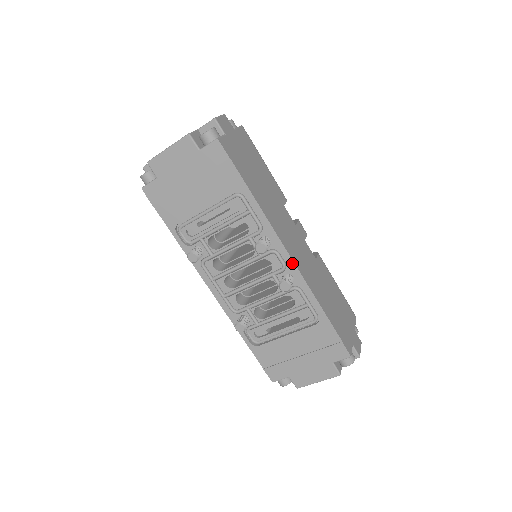
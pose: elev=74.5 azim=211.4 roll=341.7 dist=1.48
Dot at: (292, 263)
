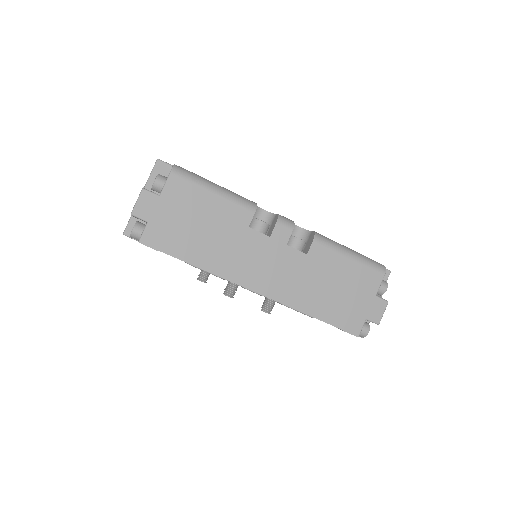
Dot at: (263, 295)
